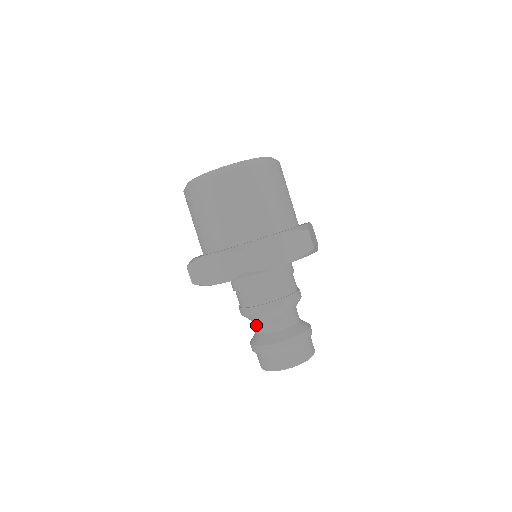
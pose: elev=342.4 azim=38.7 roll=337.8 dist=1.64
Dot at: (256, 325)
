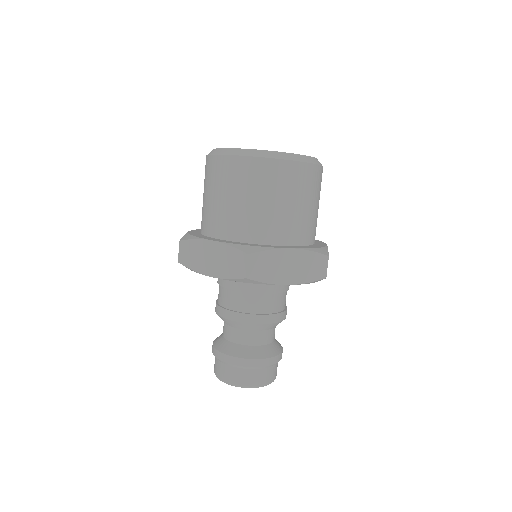
Dot at: occluded
